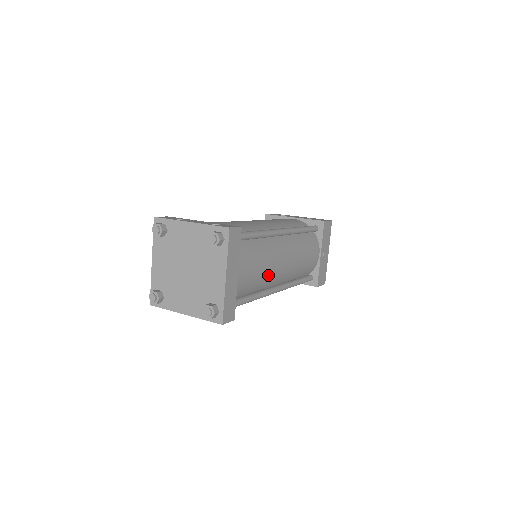
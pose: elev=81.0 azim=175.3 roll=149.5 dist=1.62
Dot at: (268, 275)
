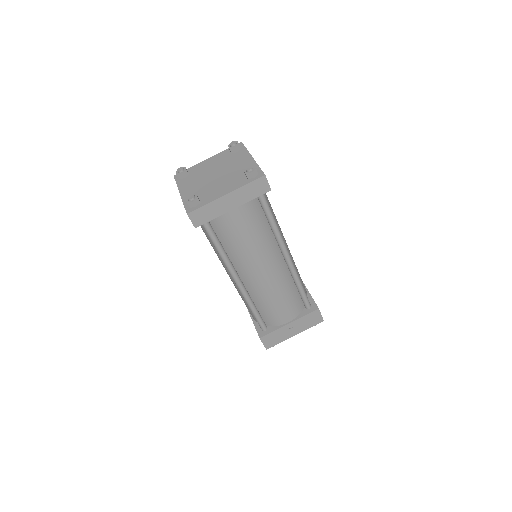
Dot at: (246, 255)
